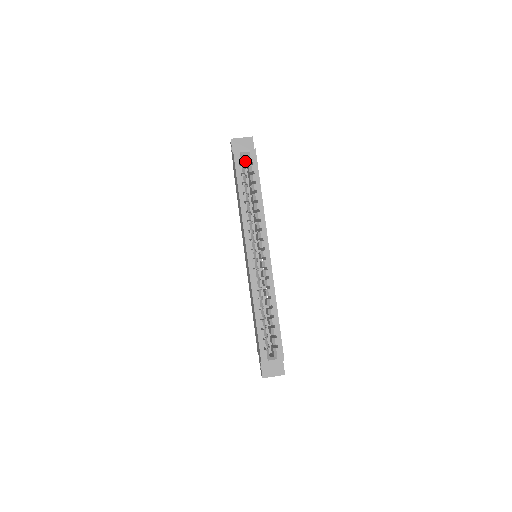
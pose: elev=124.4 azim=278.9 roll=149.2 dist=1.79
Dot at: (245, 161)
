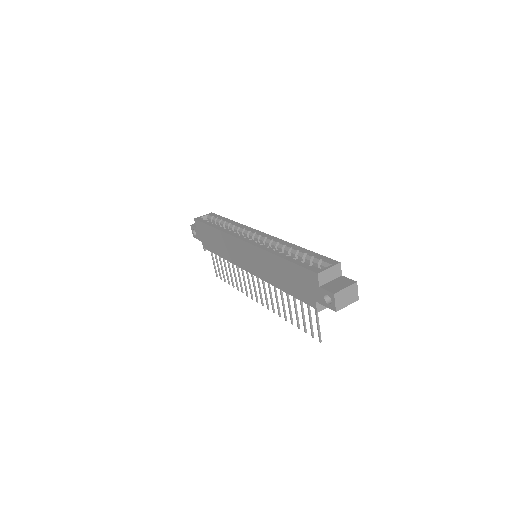
Dot at: occluded
